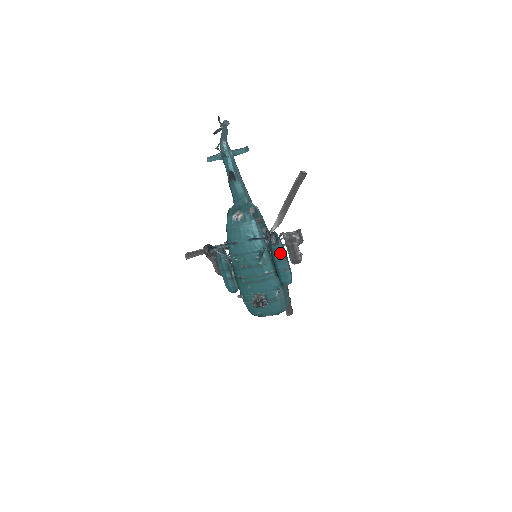
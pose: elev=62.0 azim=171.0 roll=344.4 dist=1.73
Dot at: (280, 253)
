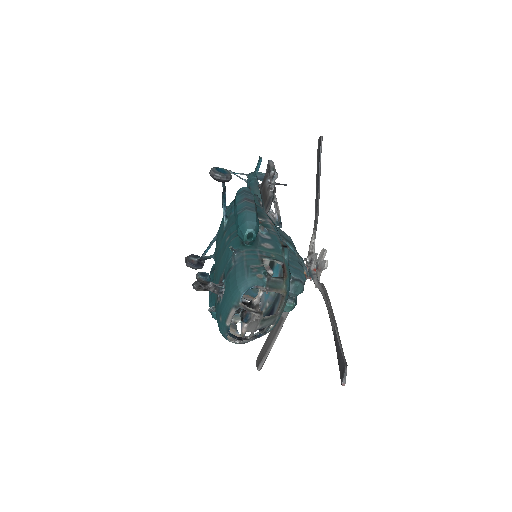
Dot at: (238, 197)
